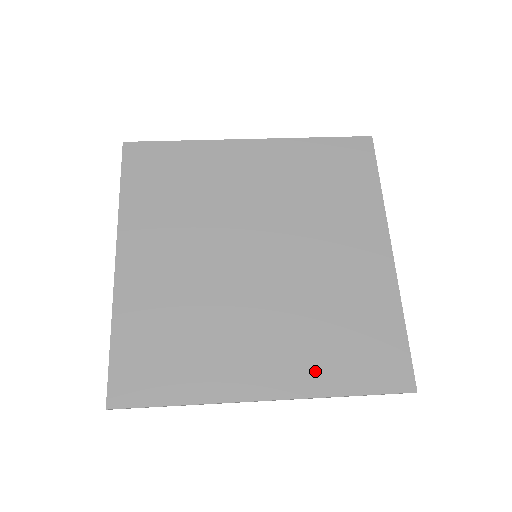
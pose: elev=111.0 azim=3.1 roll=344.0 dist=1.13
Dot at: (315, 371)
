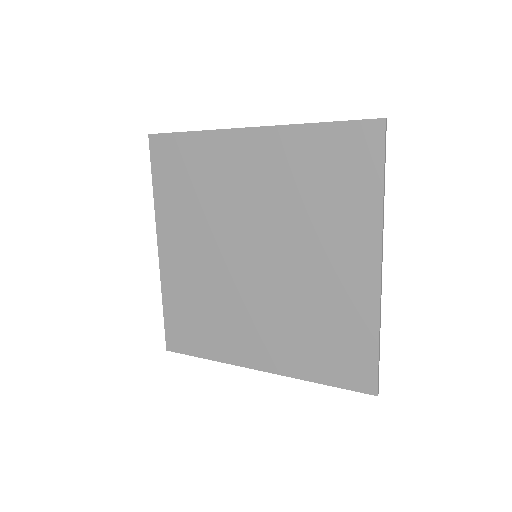
Dot at: (296, 360)
